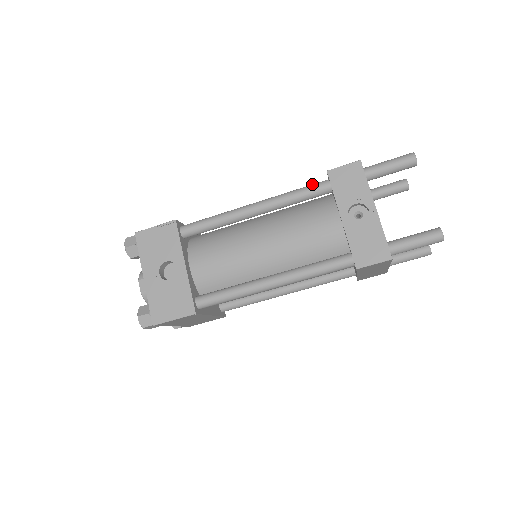
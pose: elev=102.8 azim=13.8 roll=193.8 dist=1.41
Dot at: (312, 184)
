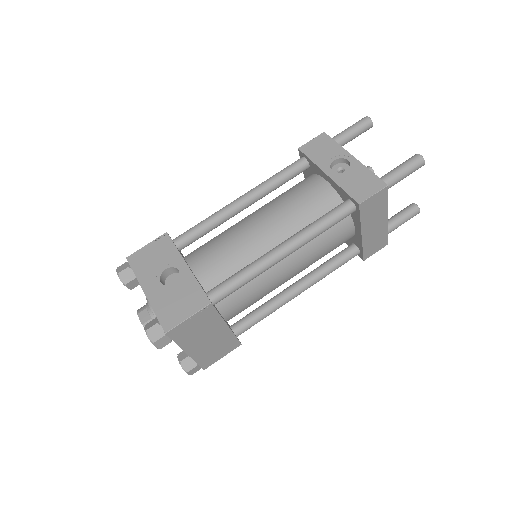
Dot at: (289, 165)
